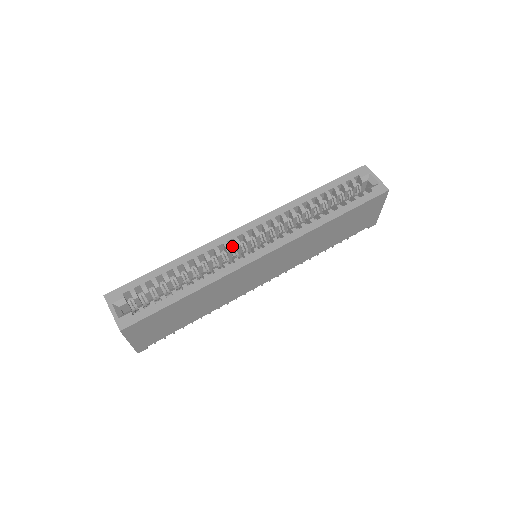
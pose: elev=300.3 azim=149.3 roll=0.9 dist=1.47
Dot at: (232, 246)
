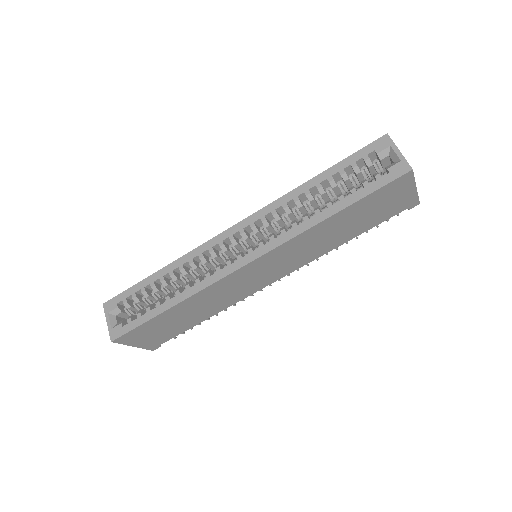
Dot at: (221, 250)
